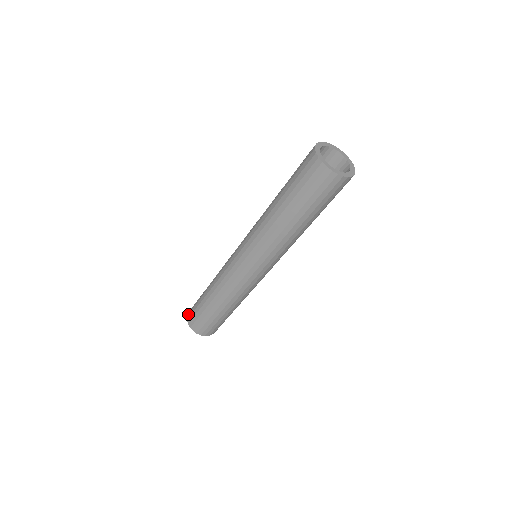
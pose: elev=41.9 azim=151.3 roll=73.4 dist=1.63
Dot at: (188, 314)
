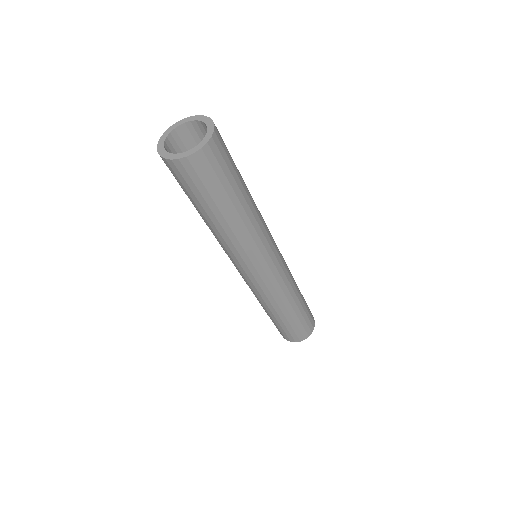
Dot at: occluded
